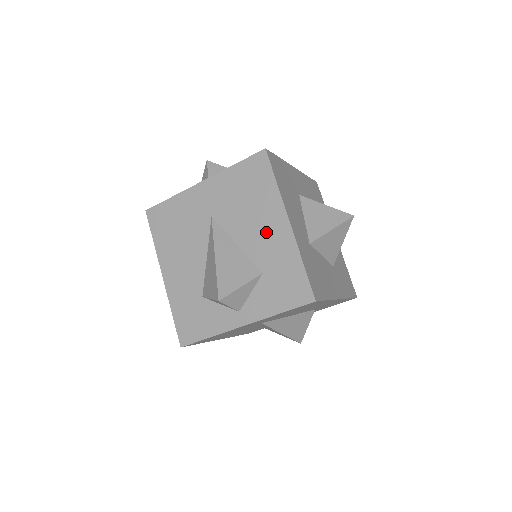
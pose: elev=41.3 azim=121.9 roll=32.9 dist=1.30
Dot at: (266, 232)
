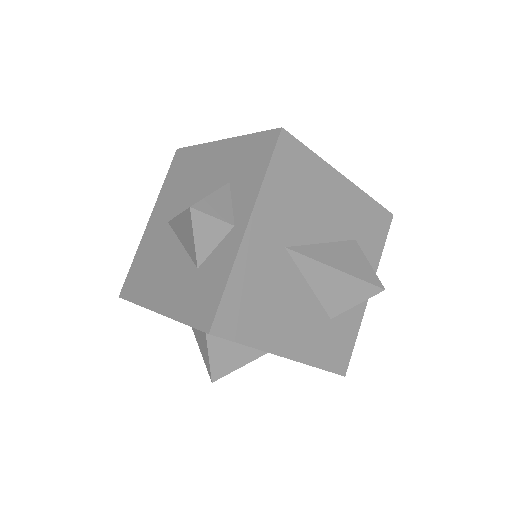
Dot at: (211, 167)
